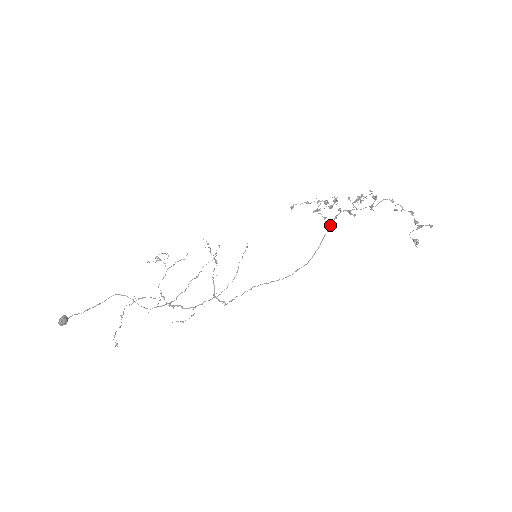
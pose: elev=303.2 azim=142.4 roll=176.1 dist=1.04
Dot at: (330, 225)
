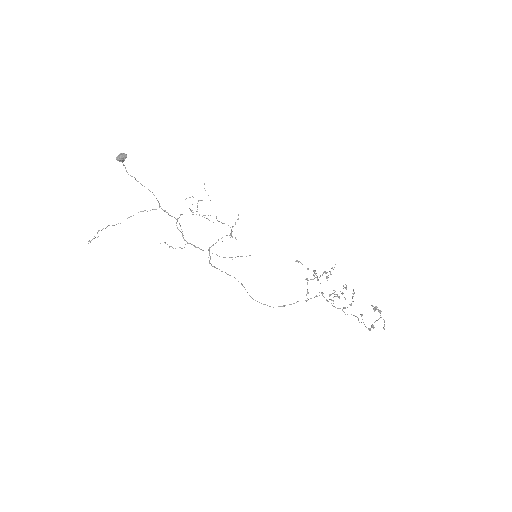
Dot at: (308, 299)
